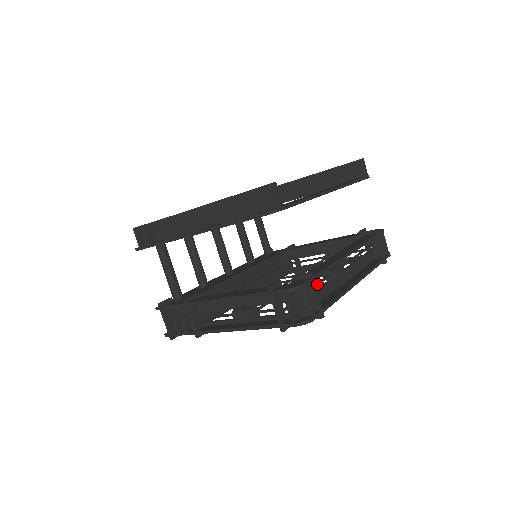
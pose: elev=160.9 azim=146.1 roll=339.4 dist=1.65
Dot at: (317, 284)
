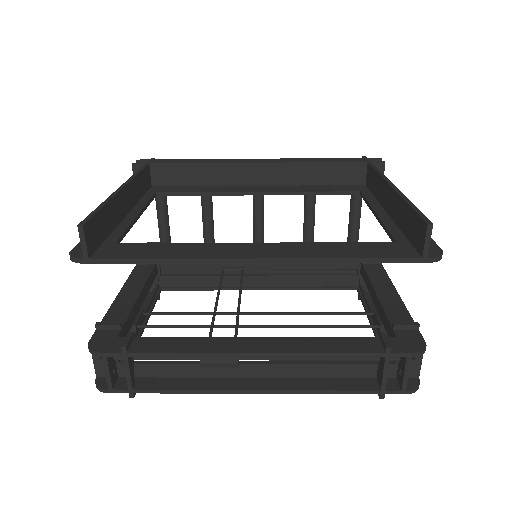
Dot at: (162, 358)
